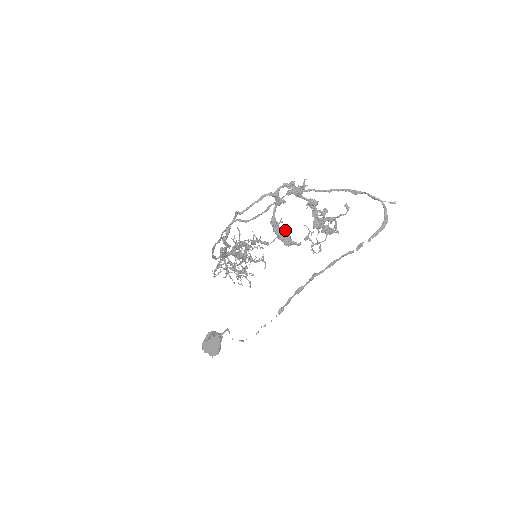
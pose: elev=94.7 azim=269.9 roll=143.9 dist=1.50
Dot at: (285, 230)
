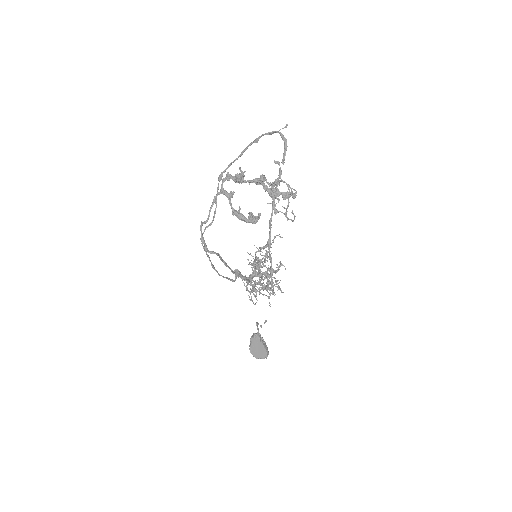
Dot at: occluded
